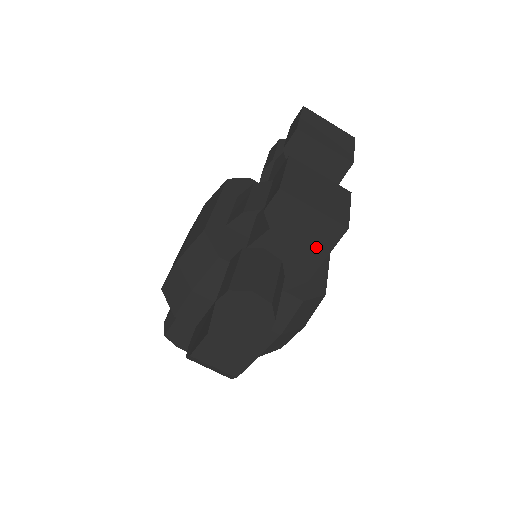
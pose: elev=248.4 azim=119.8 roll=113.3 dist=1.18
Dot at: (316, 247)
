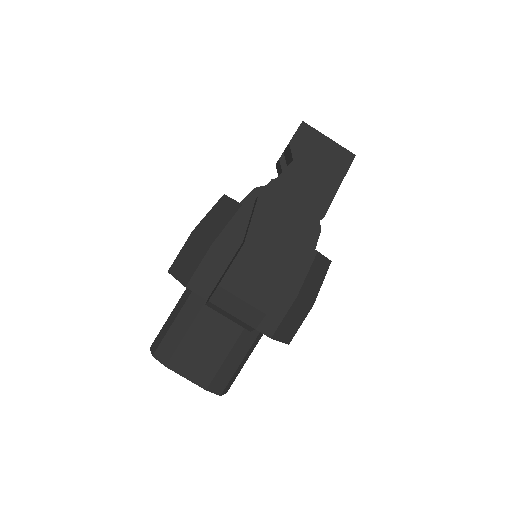
Dot at: (331, 177)
